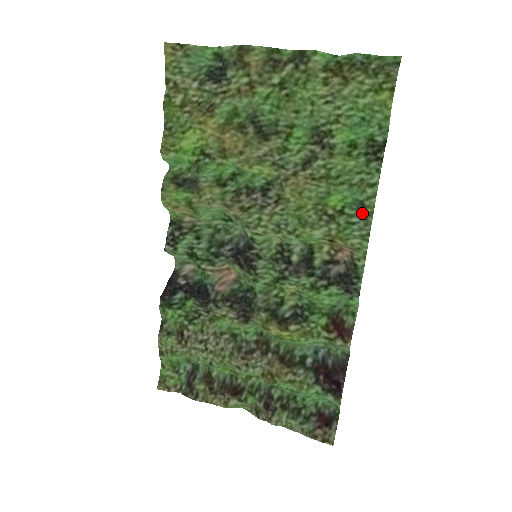
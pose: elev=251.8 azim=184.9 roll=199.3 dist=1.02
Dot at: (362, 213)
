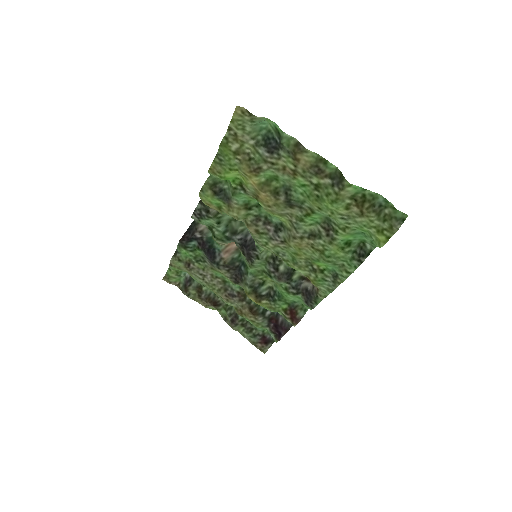
Dot at: (334, 279)
